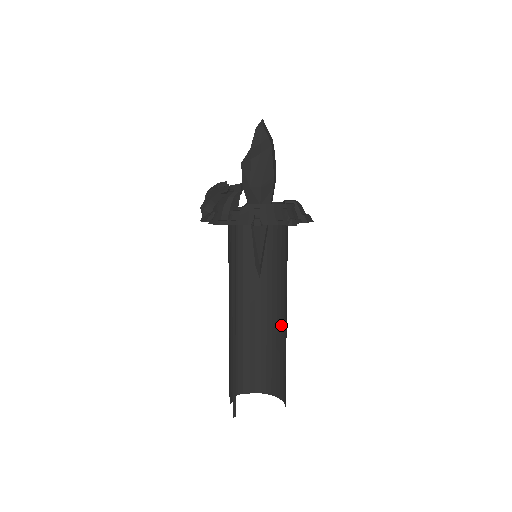
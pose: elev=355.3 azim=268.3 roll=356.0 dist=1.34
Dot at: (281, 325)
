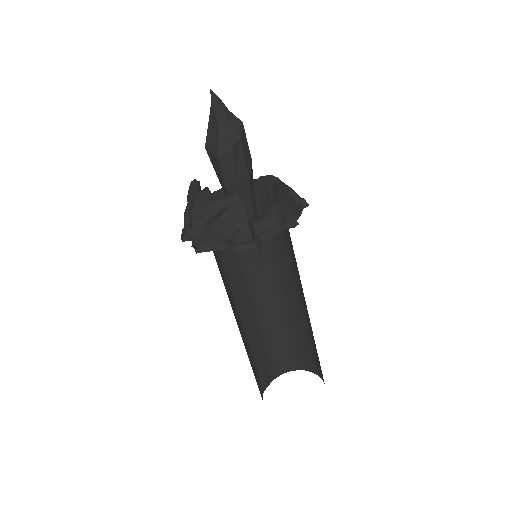
Dot at: (281, 307)
